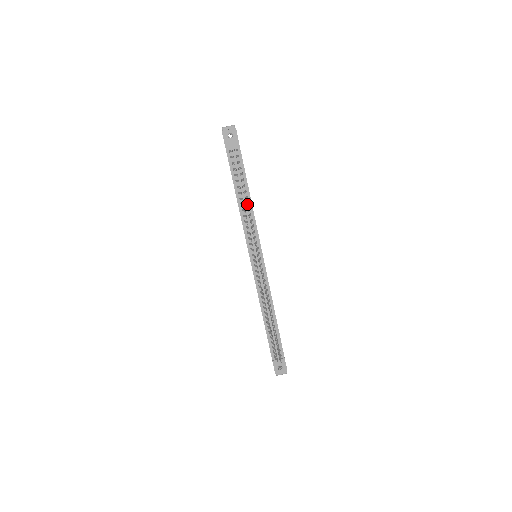
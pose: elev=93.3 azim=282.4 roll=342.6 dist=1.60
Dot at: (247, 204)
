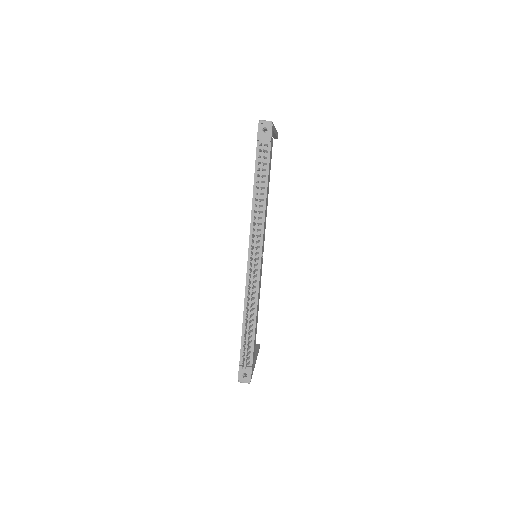
Dot at: occluded
